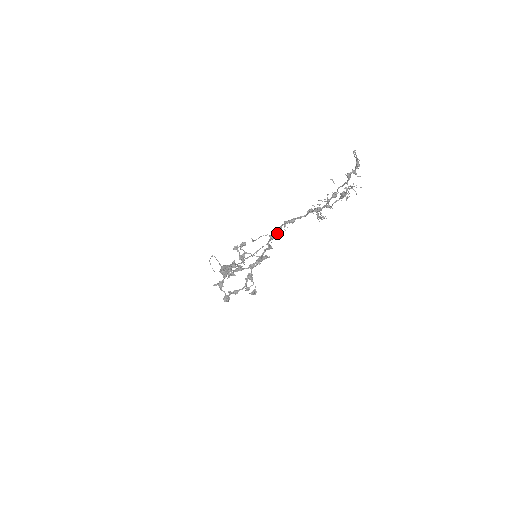
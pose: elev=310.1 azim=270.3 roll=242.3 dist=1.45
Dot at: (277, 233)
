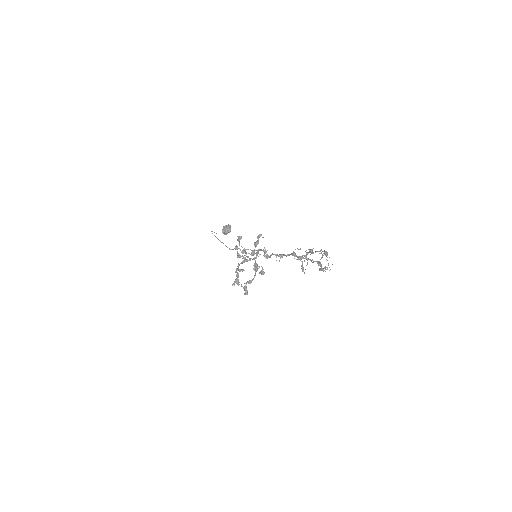
Dot at: (270, 256)
